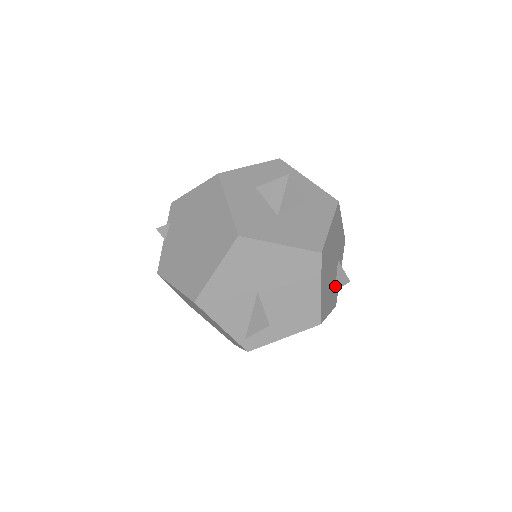
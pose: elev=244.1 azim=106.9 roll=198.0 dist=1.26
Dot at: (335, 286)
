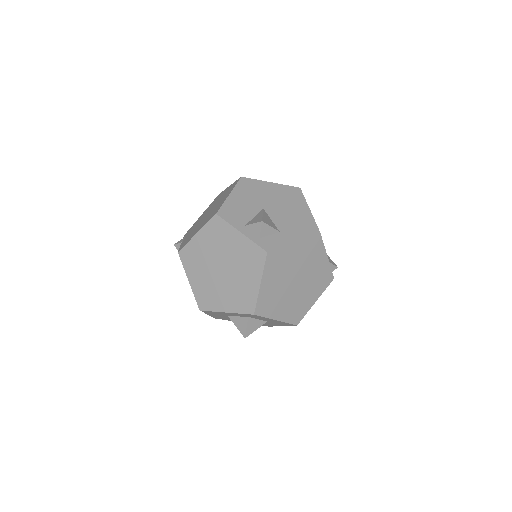
Dot at: occluded
